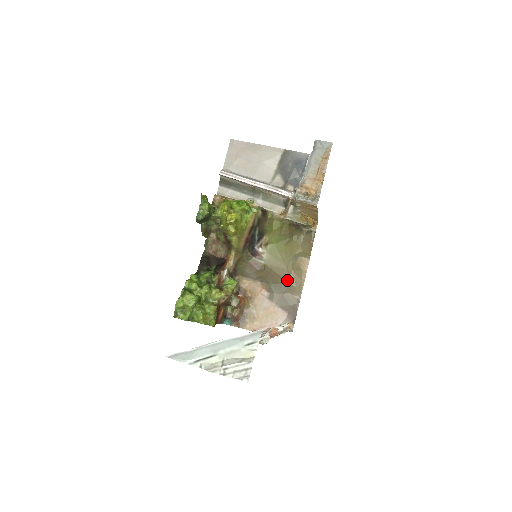
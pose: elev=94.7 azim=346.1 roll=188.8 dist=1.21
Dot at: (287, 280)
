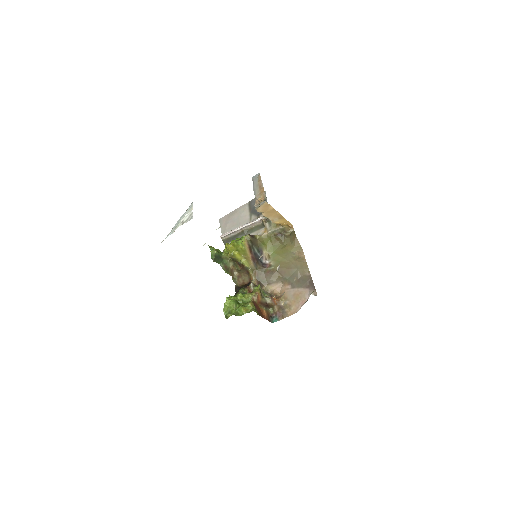
Dot at: (295, 268)
